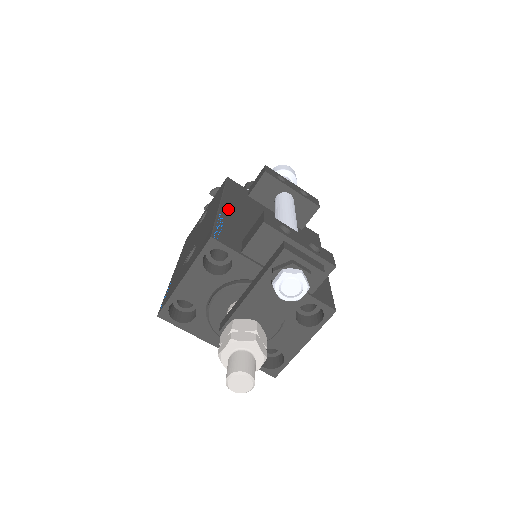
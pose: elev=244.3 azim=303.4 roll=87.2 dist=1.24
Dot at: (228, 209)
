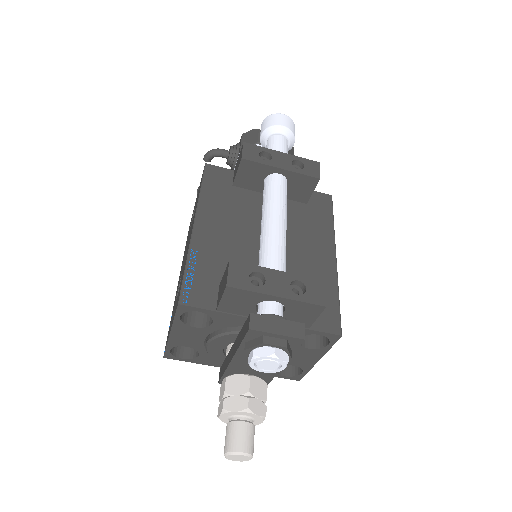
Dot at: (203, 232)
